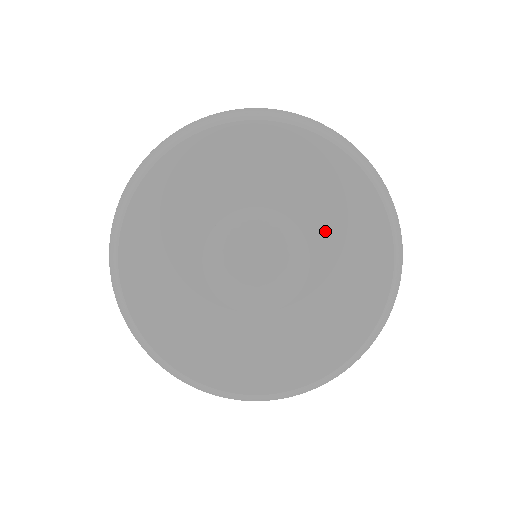
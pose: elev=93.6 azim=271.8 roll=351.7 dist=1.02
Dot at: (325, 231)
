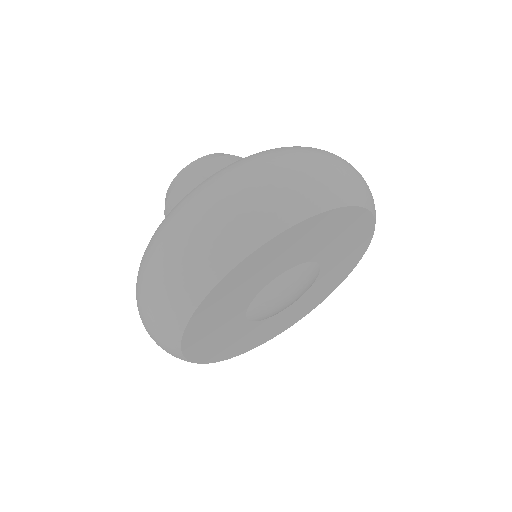
Dot at: (328, 250)
